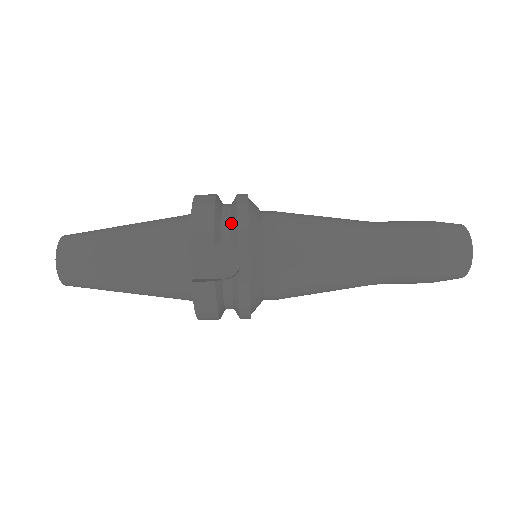
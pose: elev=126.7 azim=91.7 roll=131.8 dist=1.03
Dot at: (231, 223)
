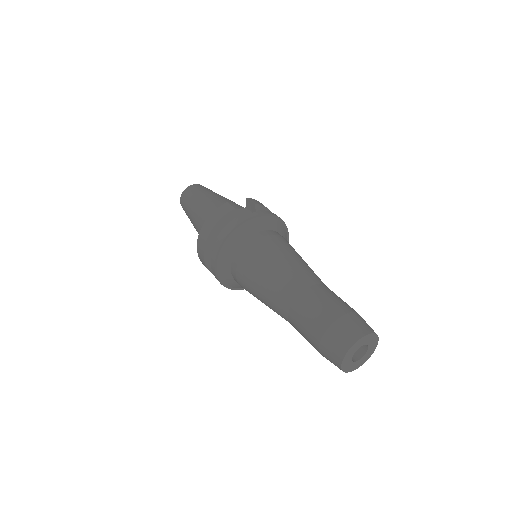
Dot at: occluded
